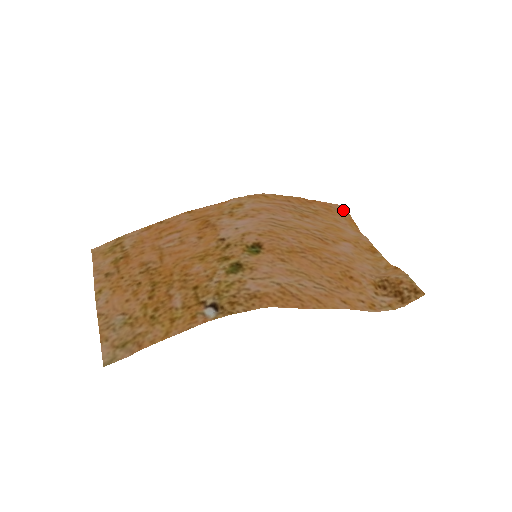
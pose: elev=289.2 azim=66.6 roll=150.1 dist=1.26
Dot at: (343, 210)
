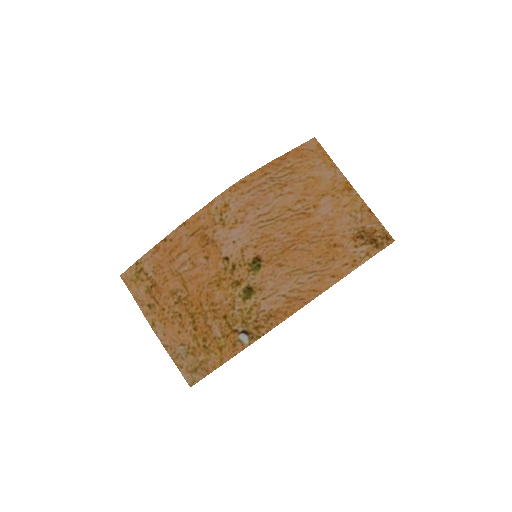
Dot at: (315, 145)
